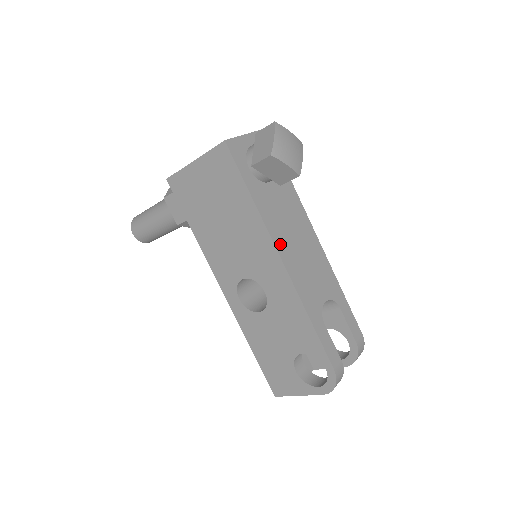
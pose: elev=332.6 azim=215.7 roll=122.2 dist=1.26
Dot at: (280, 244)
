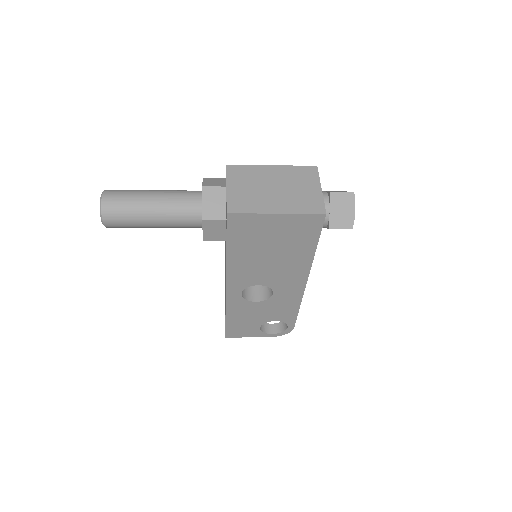
Dot at: occluded
